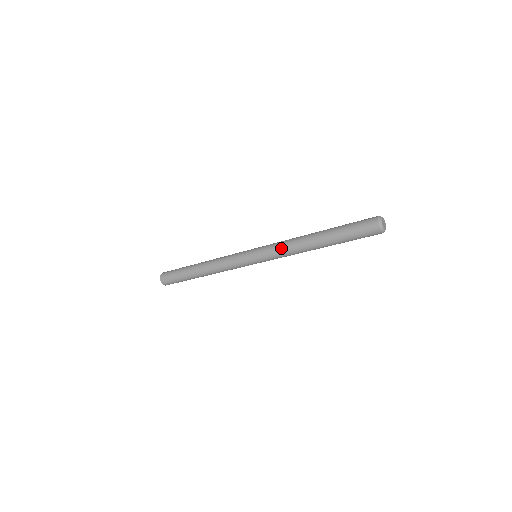
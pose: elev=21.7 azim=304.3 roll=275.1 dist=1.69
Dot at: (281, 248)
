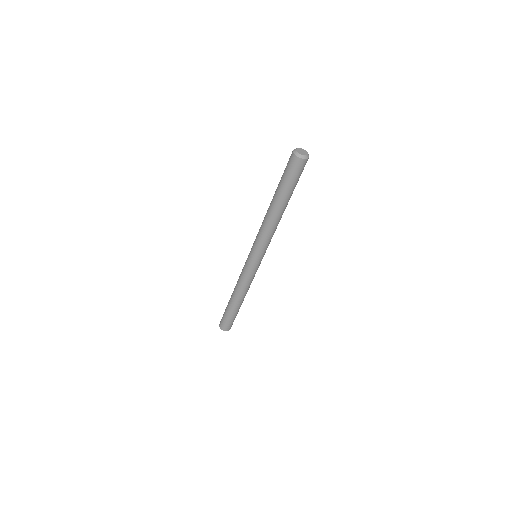
Dot at: (259, 233)
